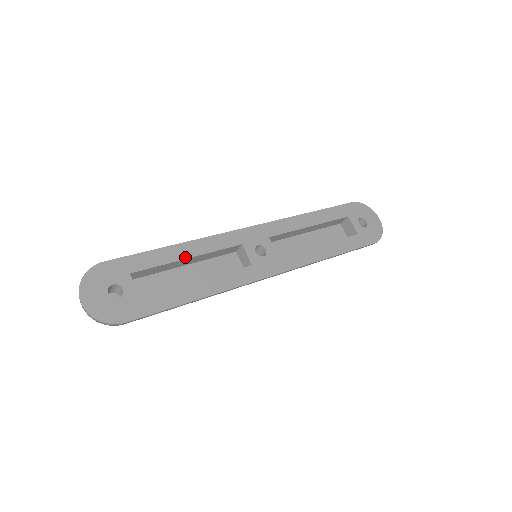
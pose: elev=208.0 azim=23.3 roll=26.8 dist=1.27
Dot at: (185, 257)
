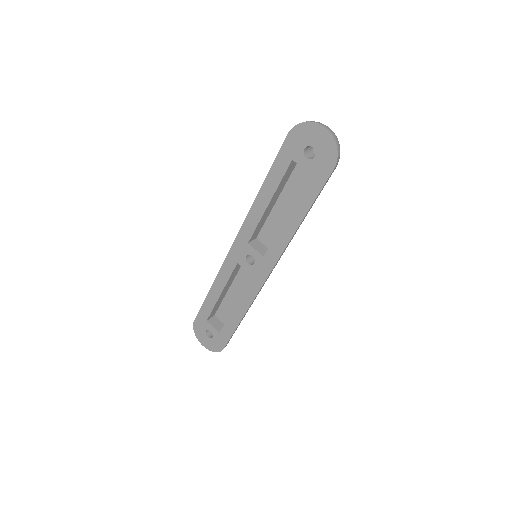
Dot at: (219, 295)
